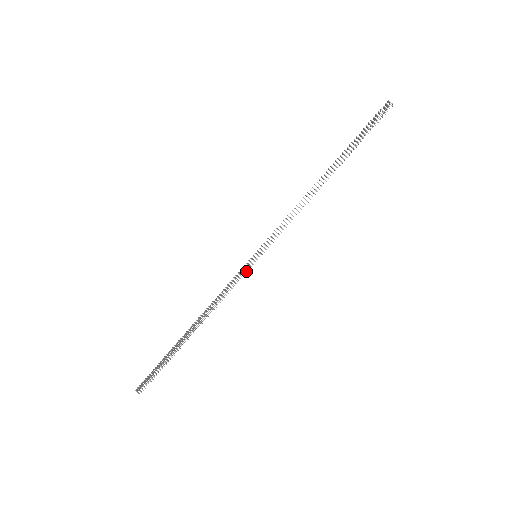
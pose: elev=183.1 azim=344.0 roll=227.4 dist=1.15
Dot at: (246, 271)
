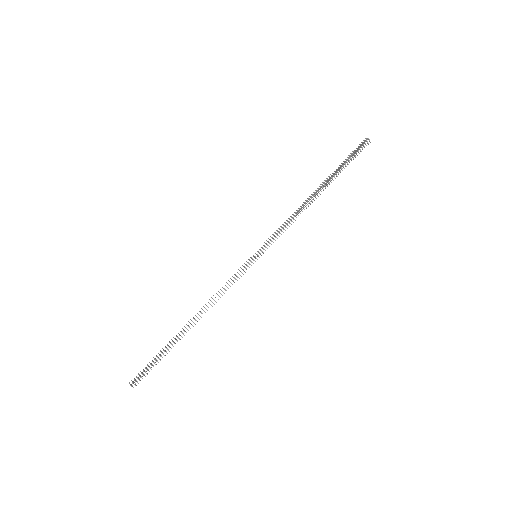
Dot at: occluded
